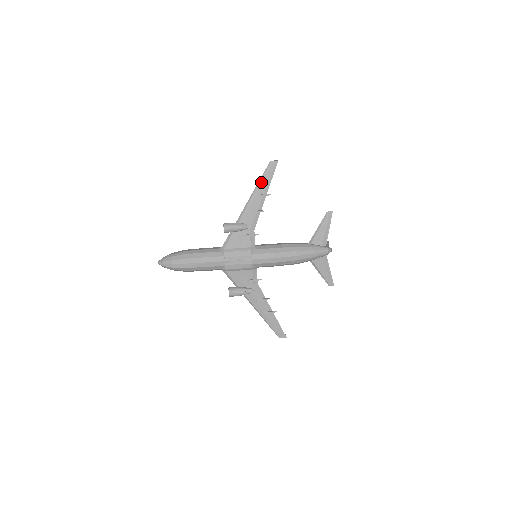
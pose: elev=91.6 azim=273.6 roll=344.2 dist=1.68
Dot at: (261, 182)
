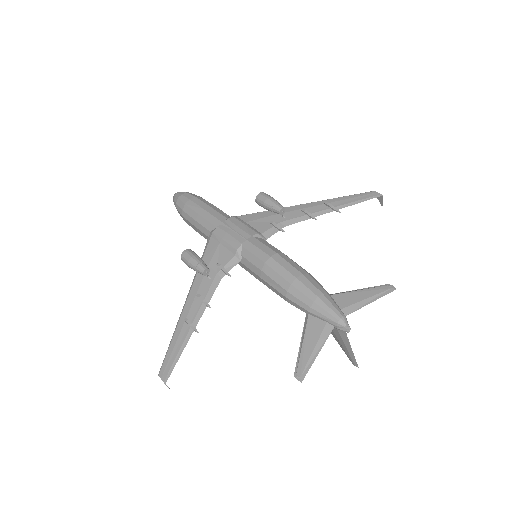
Dot at: (343, 198)
